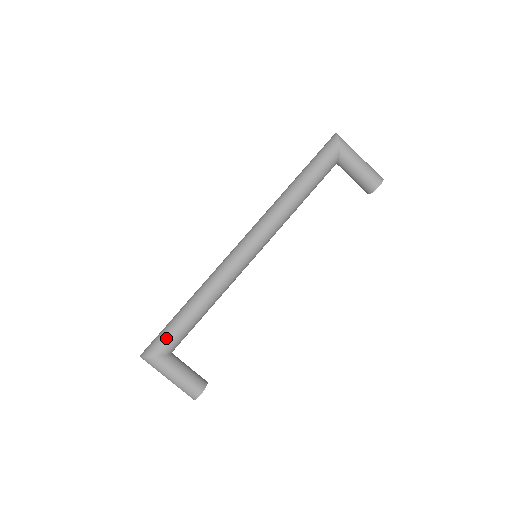
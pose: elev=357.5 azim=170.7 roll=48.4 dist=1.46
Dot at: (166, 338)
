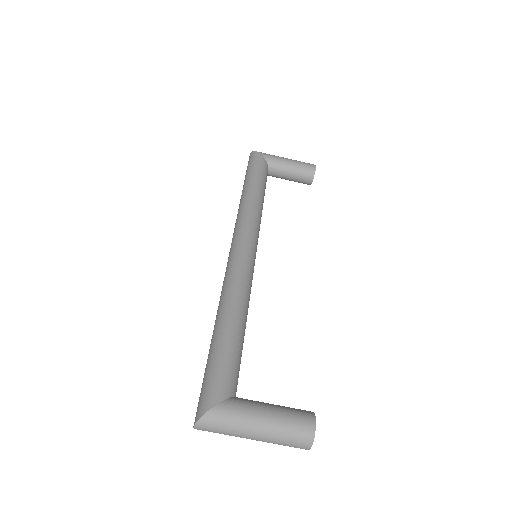
Dot at: (216, 372)
